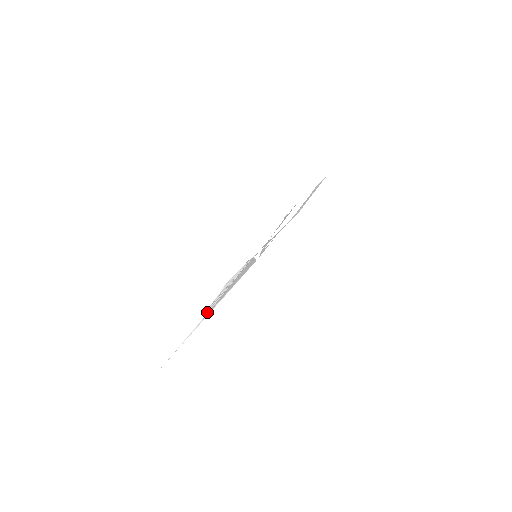
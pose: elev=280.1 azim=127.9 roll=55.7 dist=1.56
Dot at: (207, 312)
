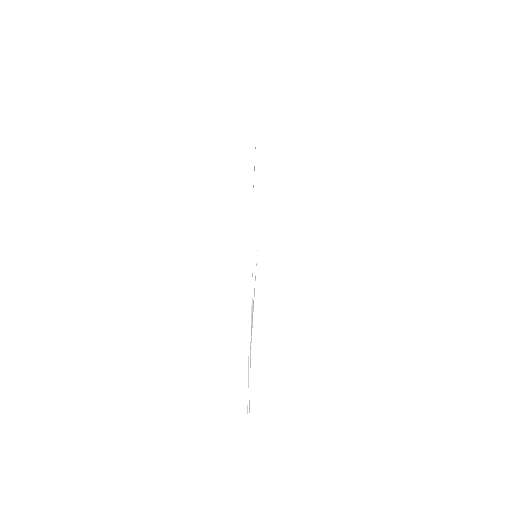
Dot at: occluded
